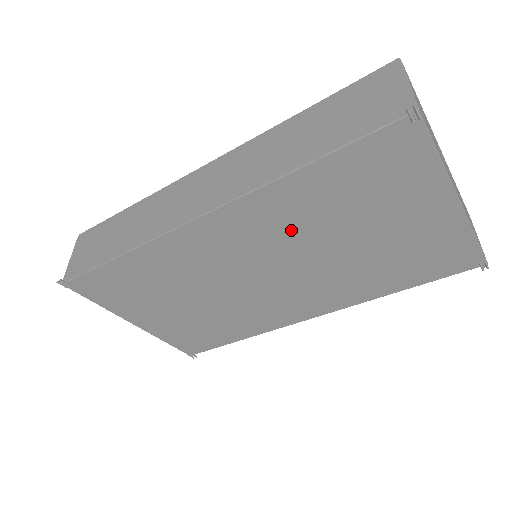
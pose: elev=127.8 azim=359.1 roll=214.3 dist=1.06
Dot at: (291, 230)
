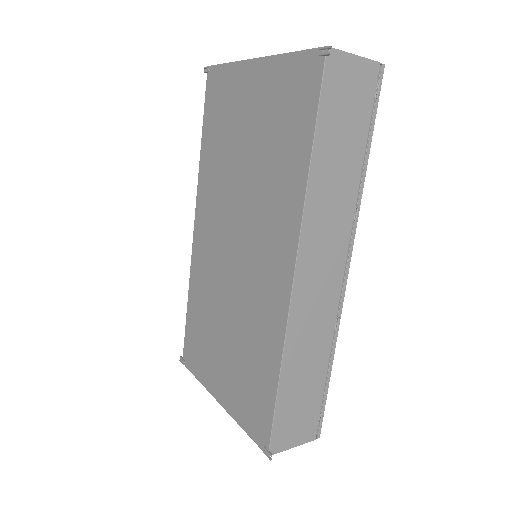
Dot at: (221, 188)
